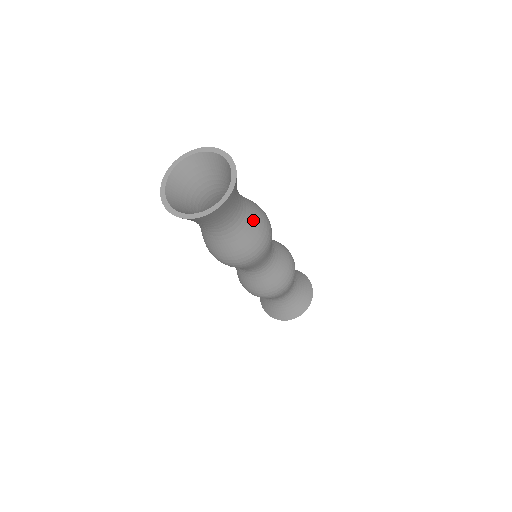
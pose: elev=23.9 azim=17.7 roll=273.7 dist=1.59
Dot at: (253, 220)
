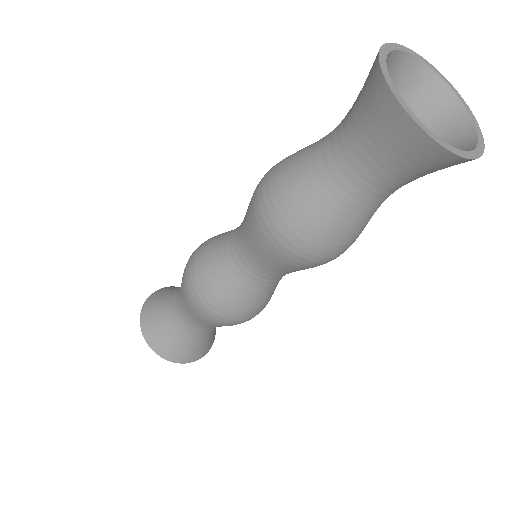
Dot at: occluded
